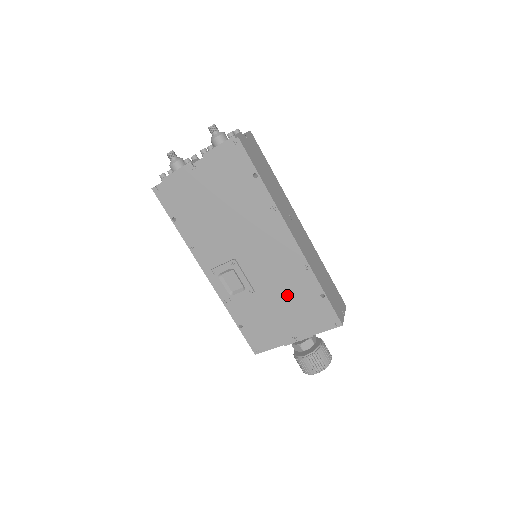
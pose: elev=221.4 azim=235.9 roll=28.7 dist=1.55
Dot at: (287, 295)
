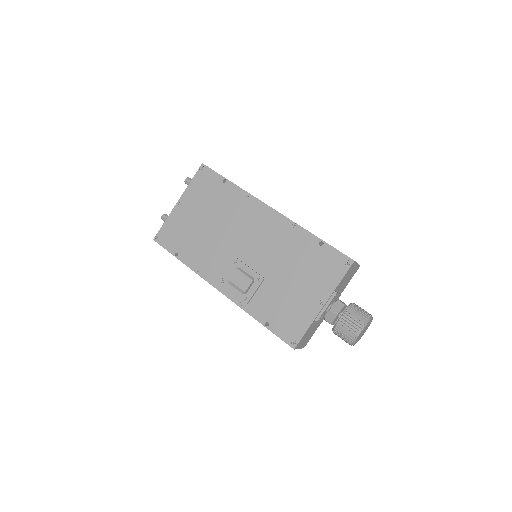
Dot at: (292, 263)
